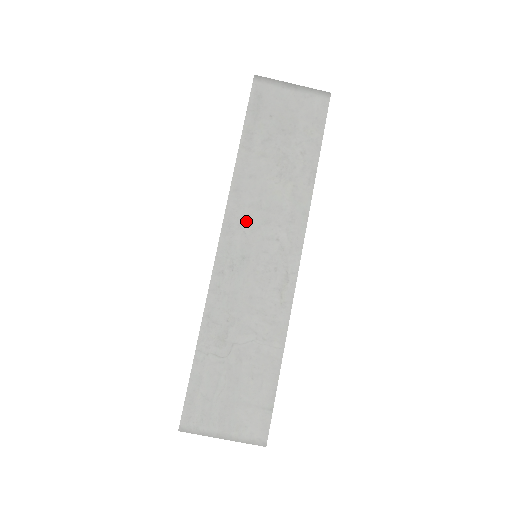
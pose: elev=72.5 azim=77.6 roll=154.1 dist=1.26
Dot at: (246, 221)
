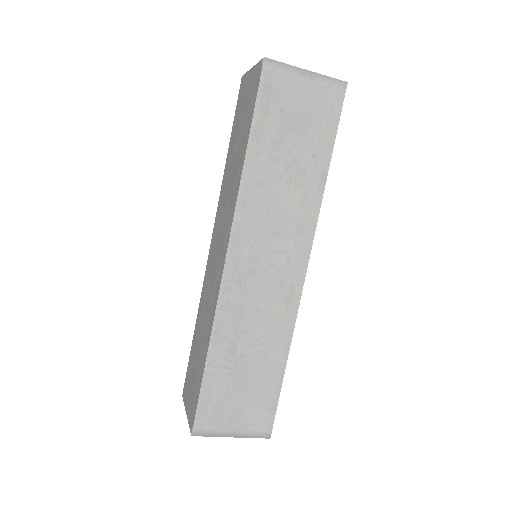
Dot at: (254, 234)
